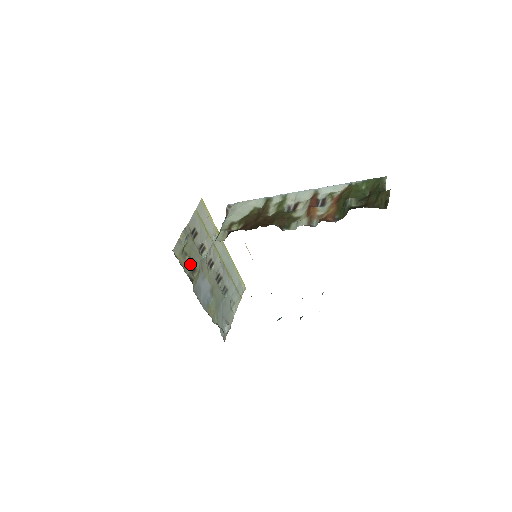
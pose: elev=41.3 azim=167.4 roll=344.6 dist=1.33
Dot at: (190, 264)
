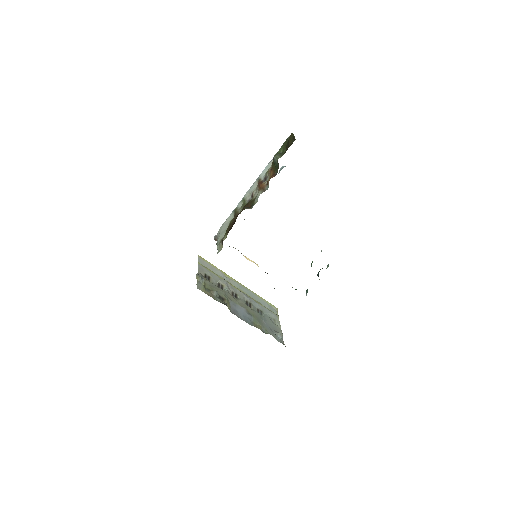
Dot at: (216, 295)
